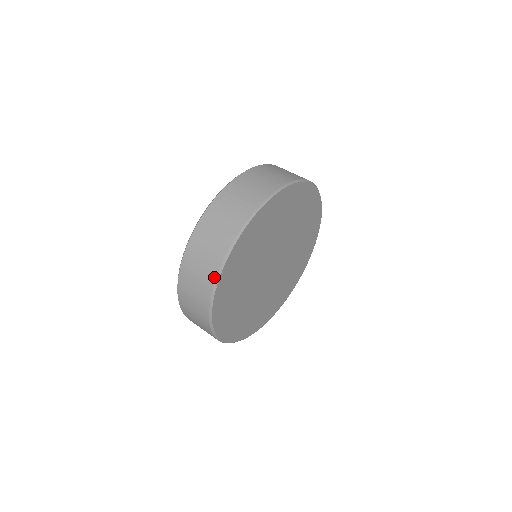
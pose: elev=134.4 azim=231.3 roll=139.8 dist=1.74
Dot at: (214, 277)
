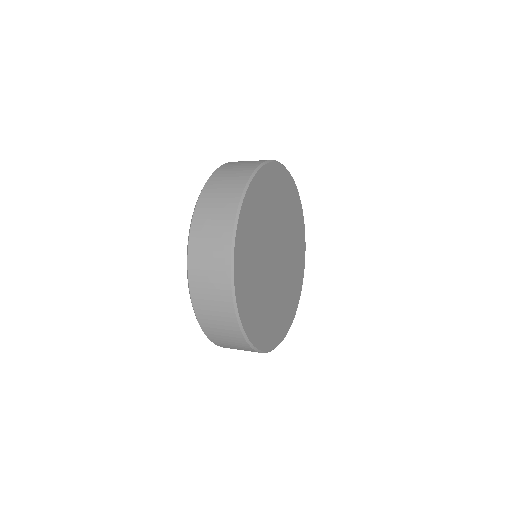
Dot at: (228, 276)
